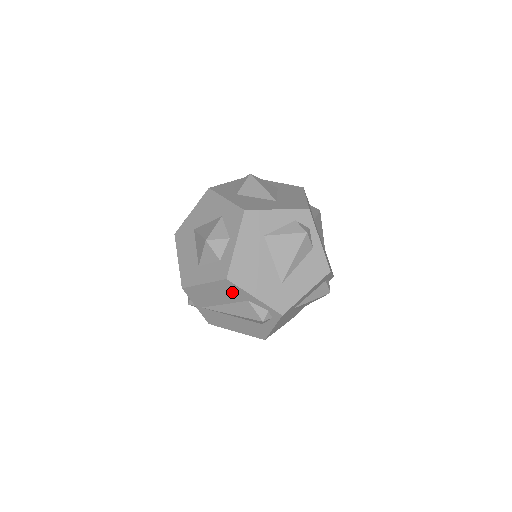
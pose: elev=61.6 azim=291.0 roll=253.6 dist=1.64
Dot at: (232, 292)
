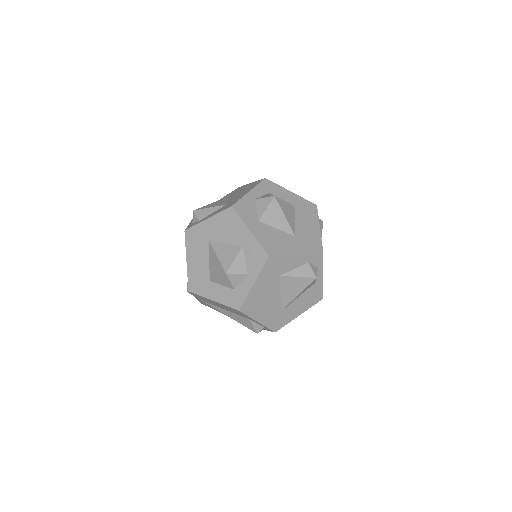
Dot at: (238, 313)
